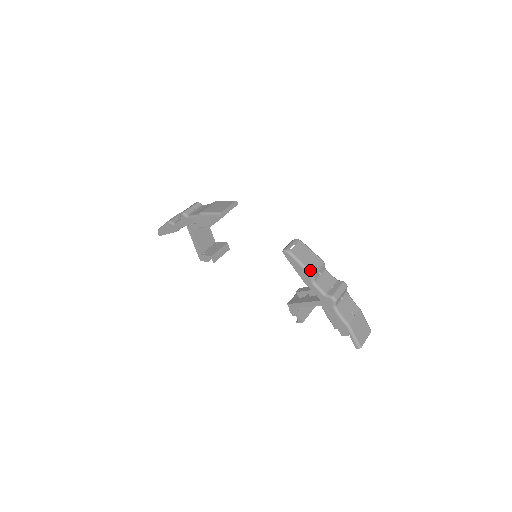
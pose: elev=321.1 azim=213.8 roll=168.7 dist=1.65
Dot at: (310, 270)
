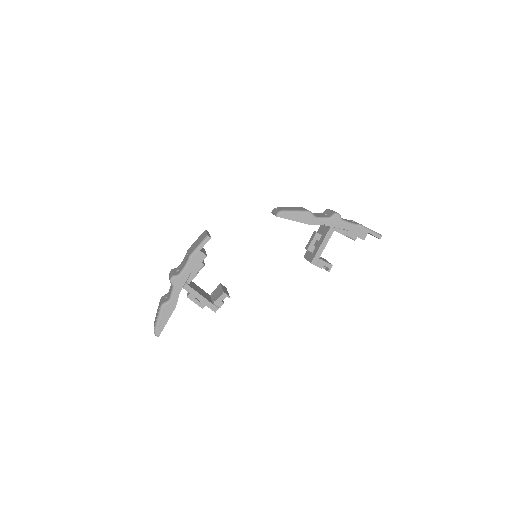
Dot at: (305, 210)
